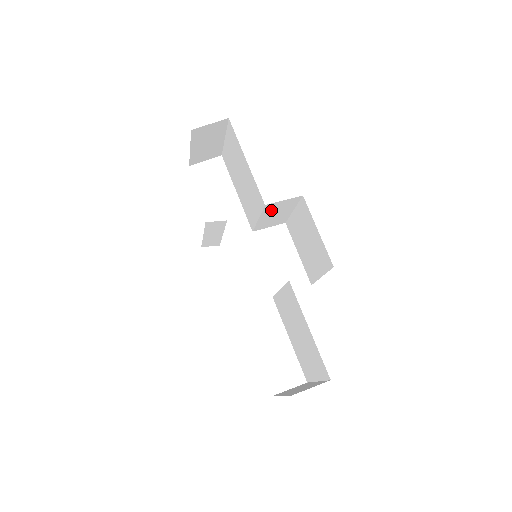
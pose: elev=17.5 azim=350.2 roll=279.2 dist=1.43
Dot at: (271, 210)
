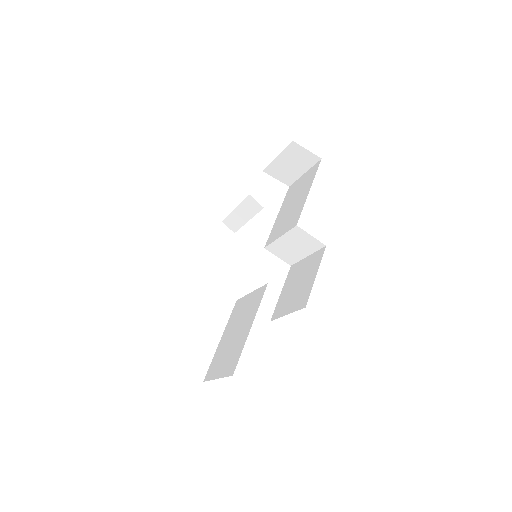
Dot at: (295, 237)
